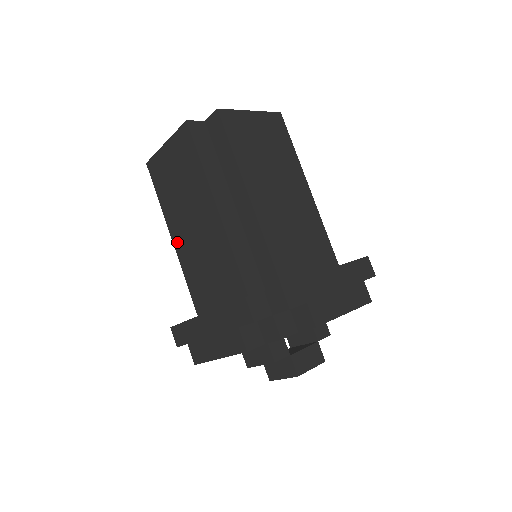
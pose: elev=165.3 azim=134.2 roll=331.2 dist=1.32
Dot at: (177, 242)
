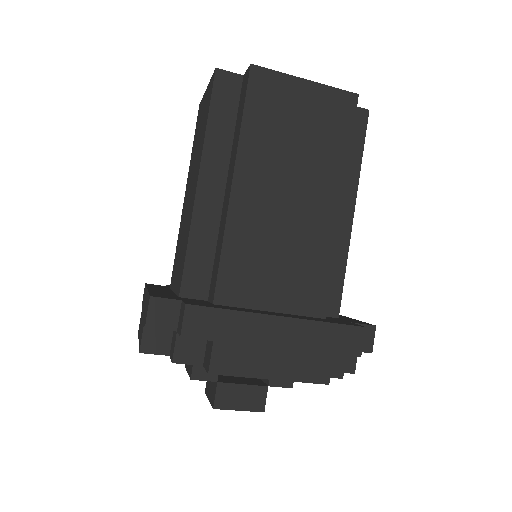
Dot at: (184, 202)
